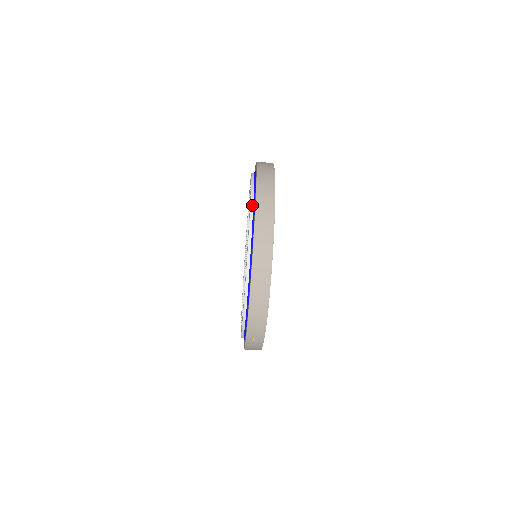
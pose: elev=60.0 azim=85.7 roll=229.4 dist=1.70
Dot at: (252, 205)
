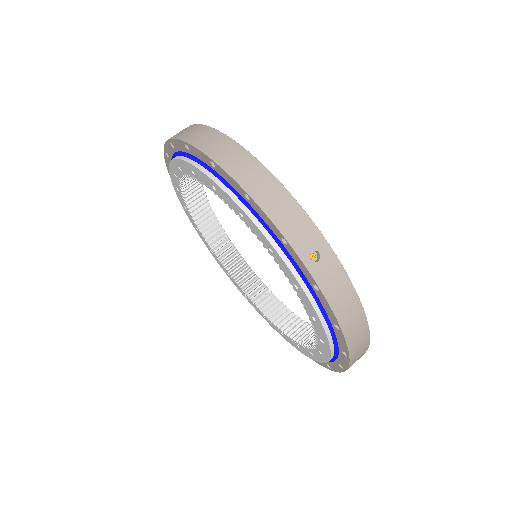
Dot at: occluded
